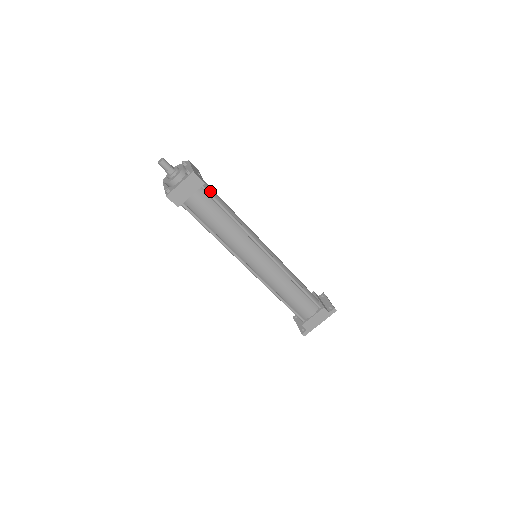
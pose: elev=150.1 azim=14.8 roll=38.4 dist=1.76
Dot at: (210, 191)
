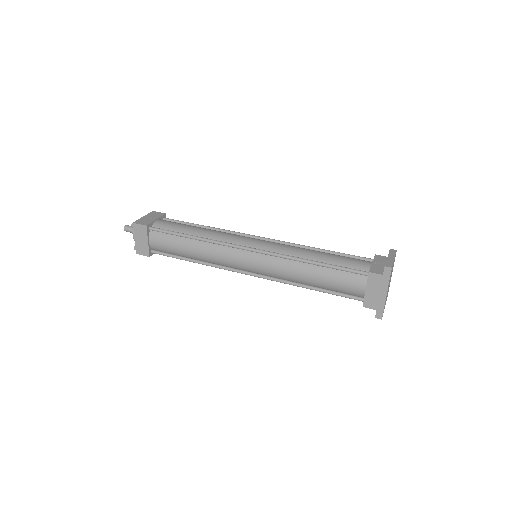
Dot at: (164, 227)
